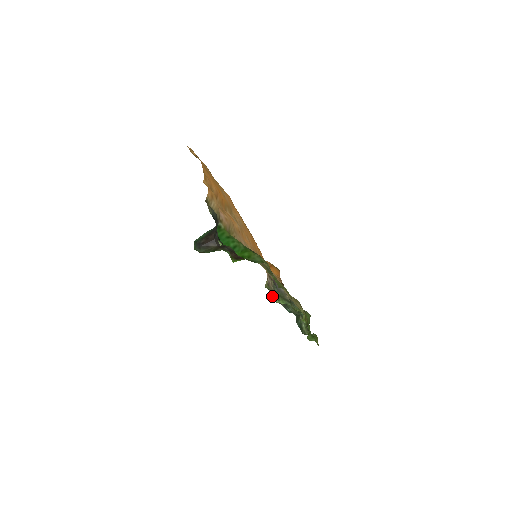
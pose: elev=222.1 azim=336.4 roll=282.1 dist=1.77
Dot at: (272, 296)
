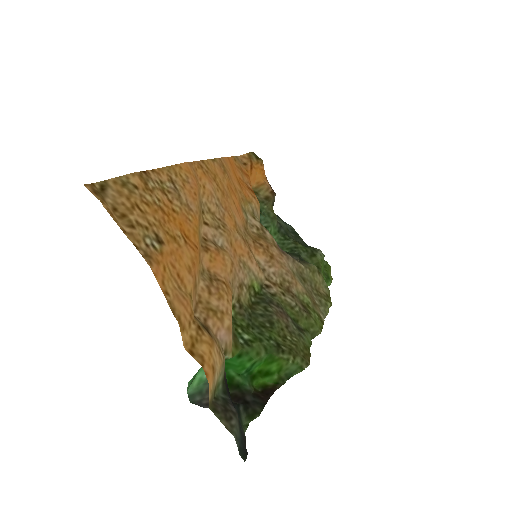
Dot at: occluded
